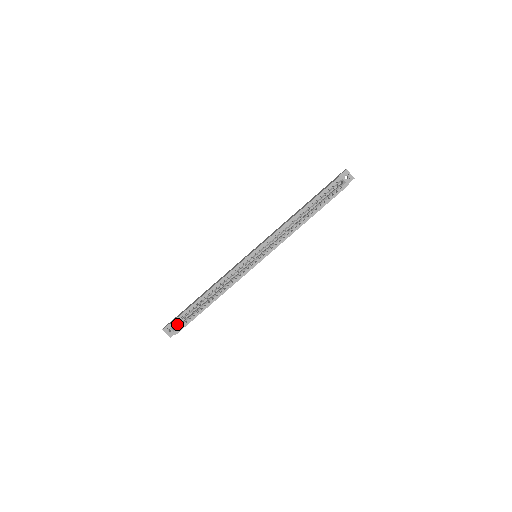
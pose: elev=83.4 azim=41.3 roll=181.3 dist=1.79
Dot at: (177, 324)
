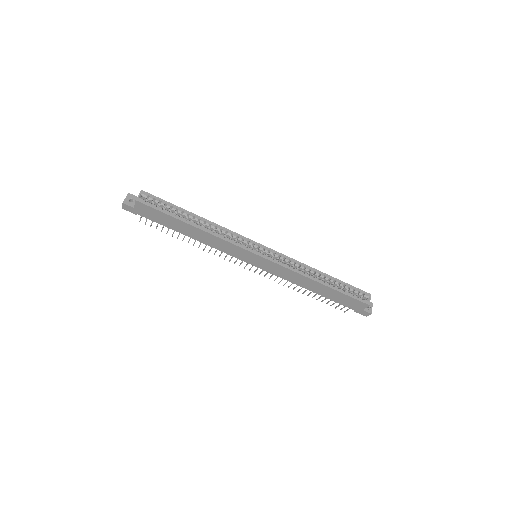
Dot at: occluded
